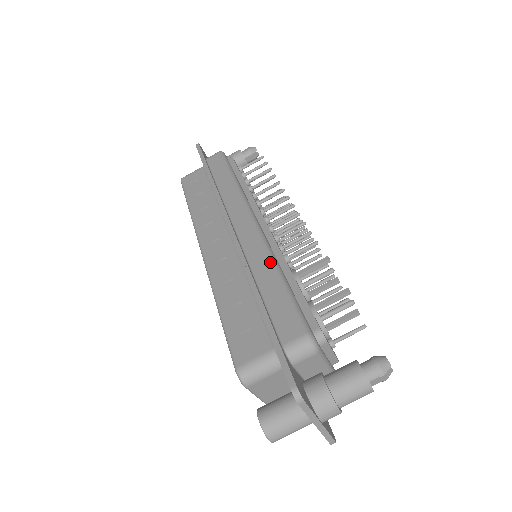
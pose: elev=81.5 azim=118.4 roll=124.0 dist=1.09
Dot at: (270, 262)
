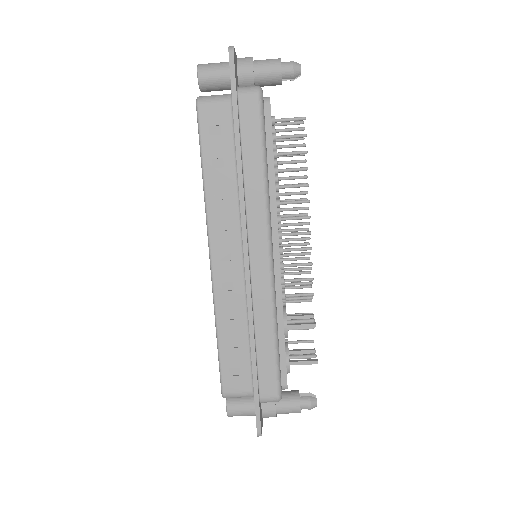
Dot at: (271, 320)
